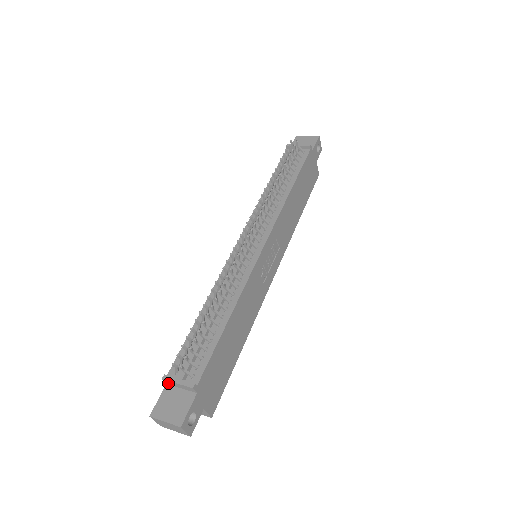
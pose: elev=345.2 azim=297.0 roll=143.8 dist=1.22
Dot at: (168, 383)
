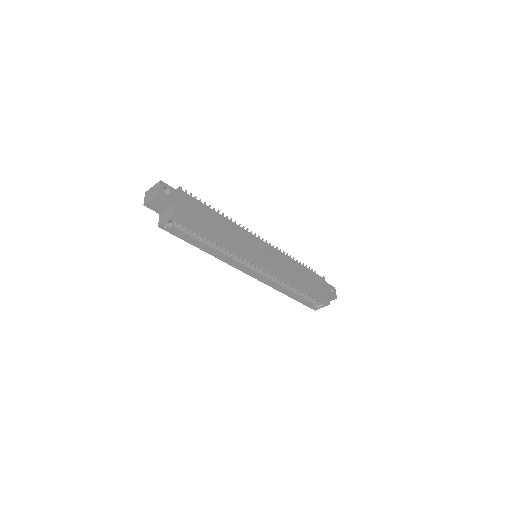
Dot at: occluded
